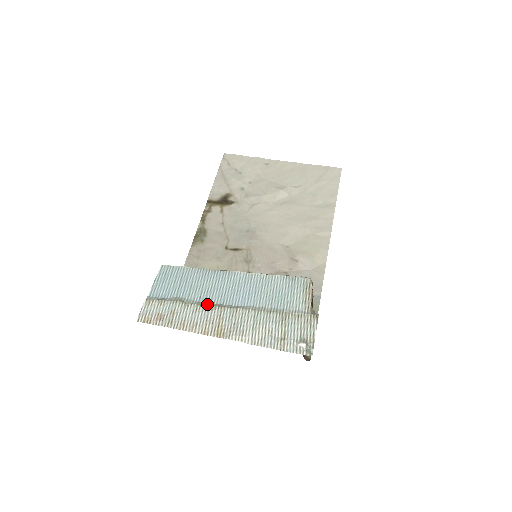
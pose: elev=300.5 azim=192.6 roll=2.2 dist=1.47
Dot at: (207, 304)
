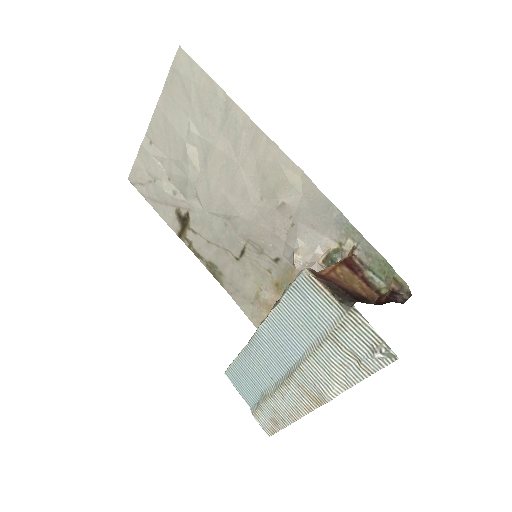
Dot at: (281, 382)
